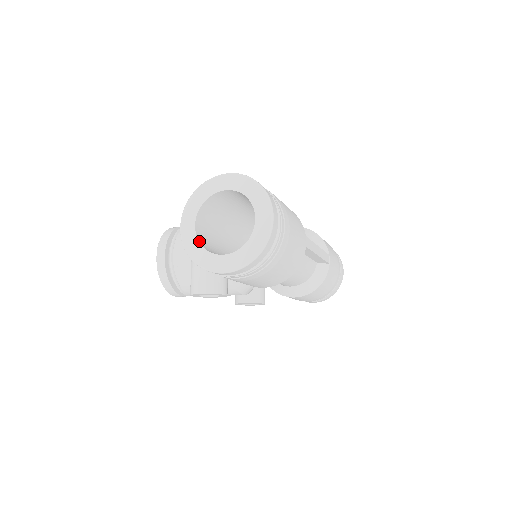
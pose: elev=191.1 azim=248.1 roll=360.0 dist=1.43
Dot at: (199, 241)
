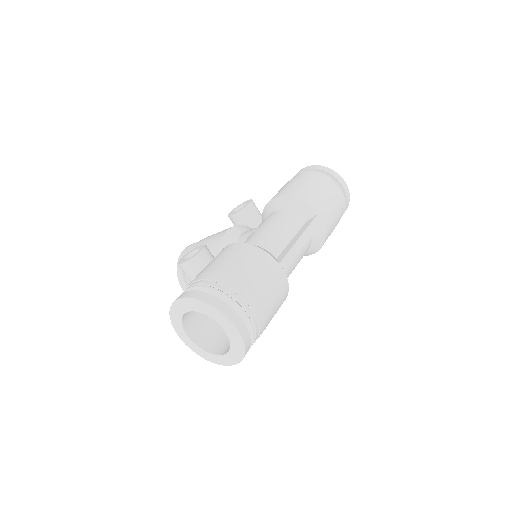
Dot at: (199, 346)
